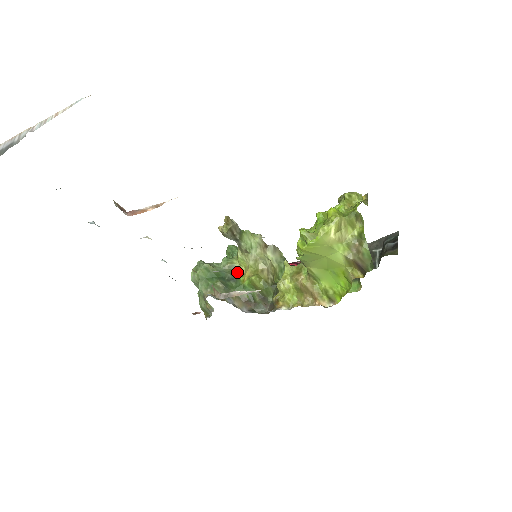
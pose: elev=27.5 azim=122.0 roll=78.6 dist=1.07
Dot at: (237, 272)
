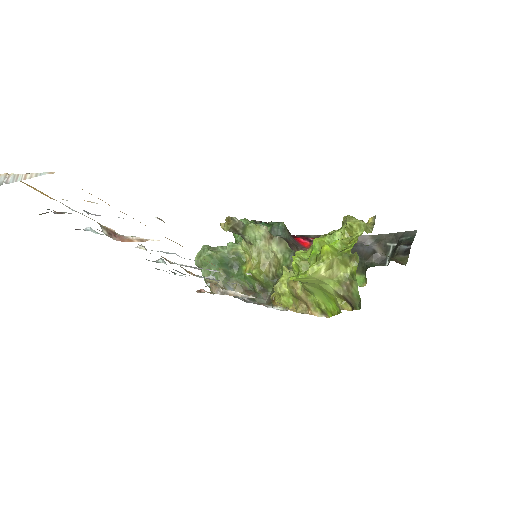
Dot at: (241, 259)
